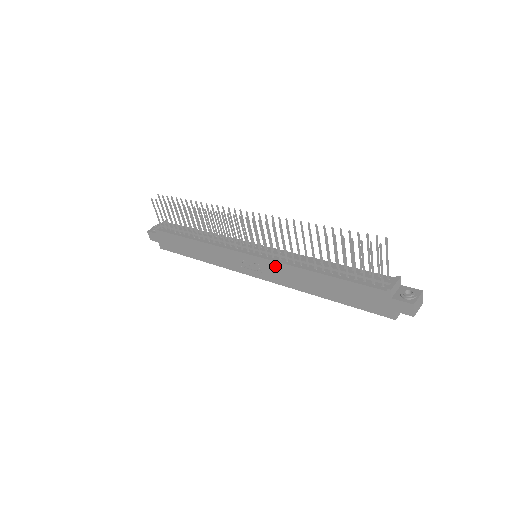
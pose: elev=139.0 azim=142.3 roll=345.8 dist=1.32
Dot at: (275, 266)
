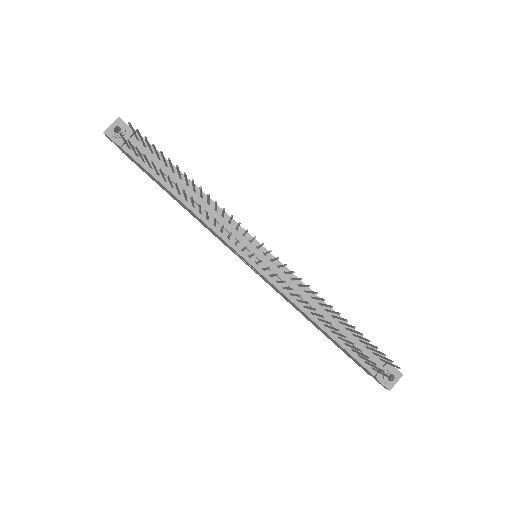
Dot at: (276, 289)
